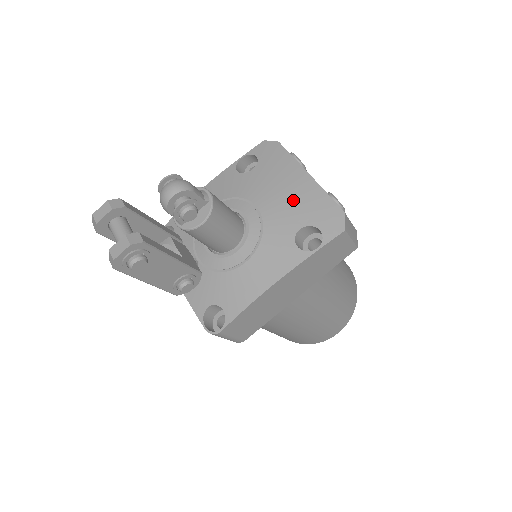
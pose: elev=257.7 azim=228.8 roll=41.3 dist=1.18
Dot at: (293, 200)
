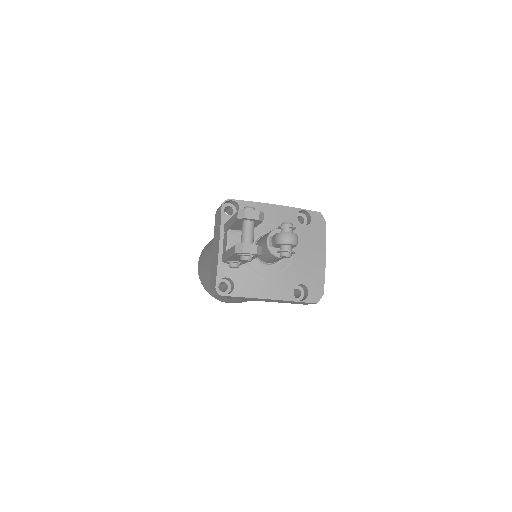
Dot at: (310, 266)
